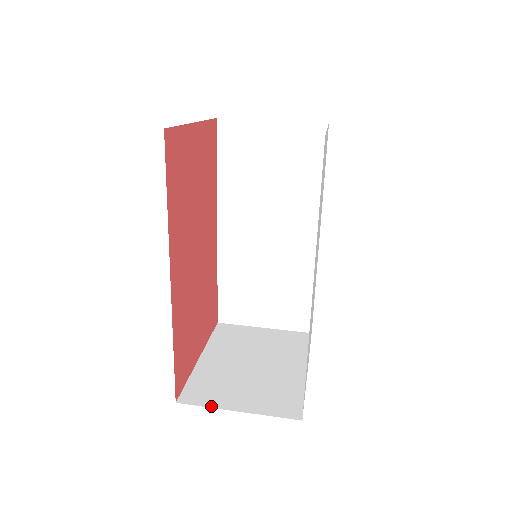
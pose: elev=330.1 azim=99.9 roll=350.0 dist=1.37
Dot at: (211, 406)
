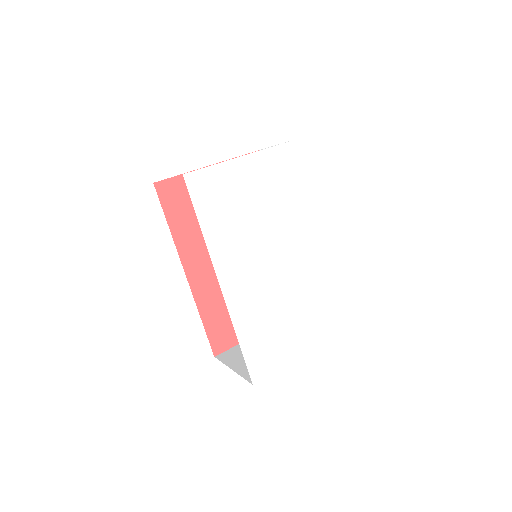
Dot at: (225, 363)
